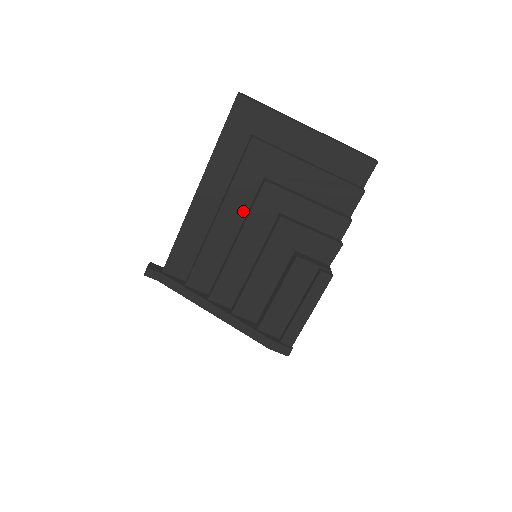
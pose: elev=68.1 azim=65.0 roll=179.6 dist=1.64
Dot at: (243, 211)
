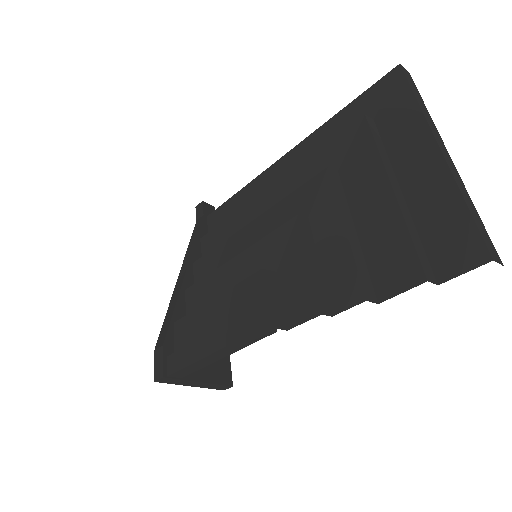
Dot at: occluded
